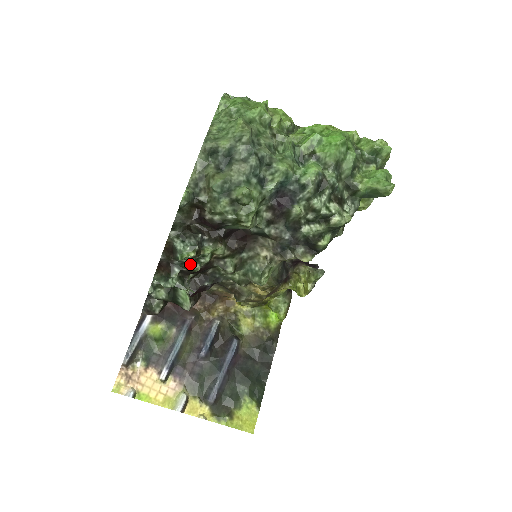
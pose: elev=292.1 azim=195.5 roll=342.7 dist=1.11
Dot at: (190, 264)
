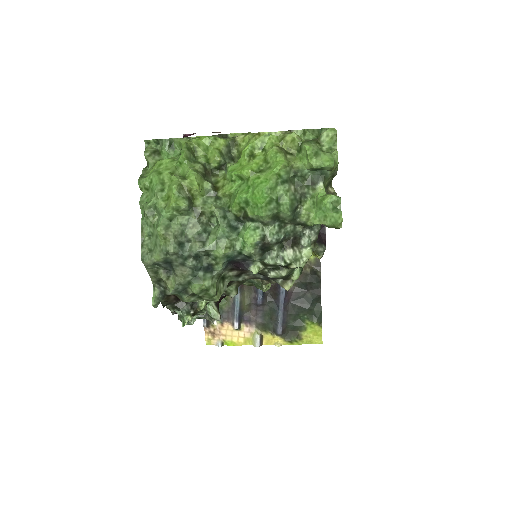
Dot at: (196, 314)
